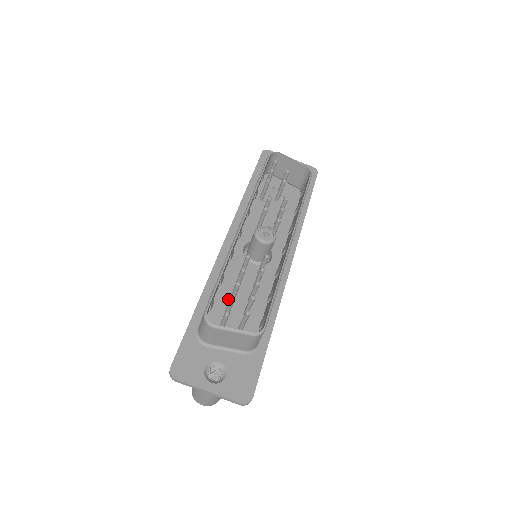
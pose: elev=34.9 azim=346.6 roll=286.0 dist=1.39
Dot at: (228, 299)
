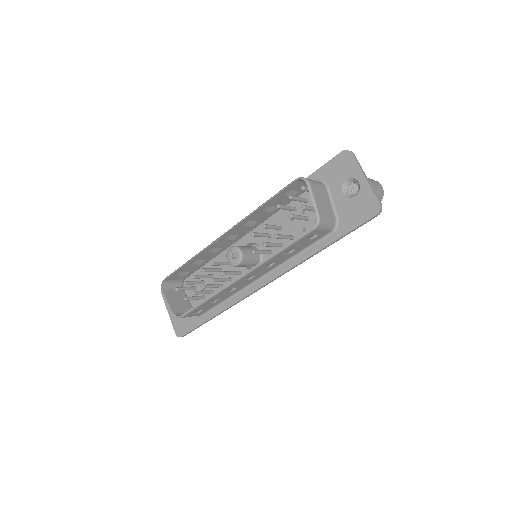
Dot at: (211, 273)
